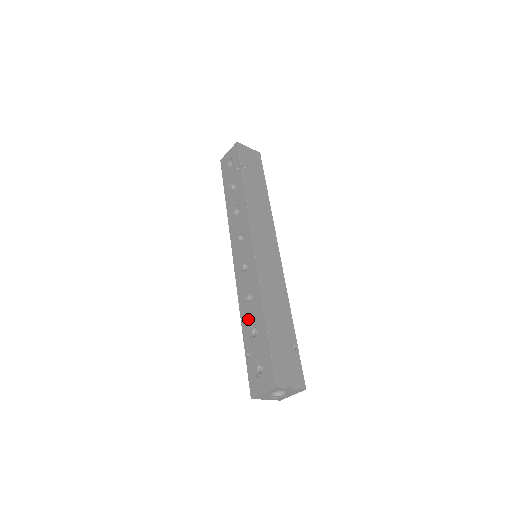
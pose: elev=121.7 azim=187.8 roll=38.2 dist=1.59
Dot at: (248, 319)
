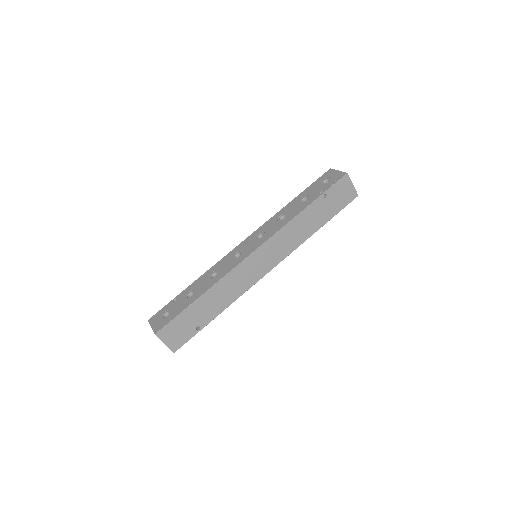
Dot at: (199, 284)
